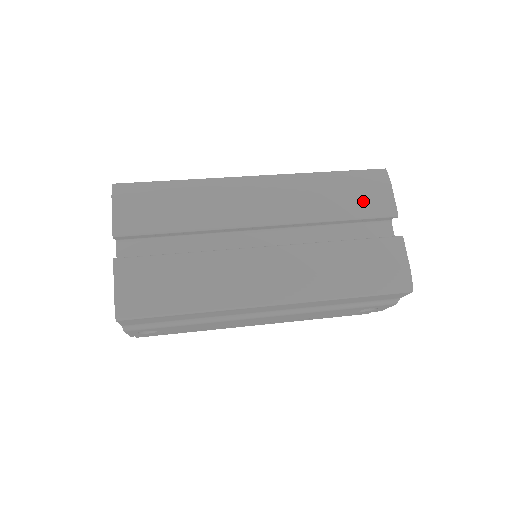
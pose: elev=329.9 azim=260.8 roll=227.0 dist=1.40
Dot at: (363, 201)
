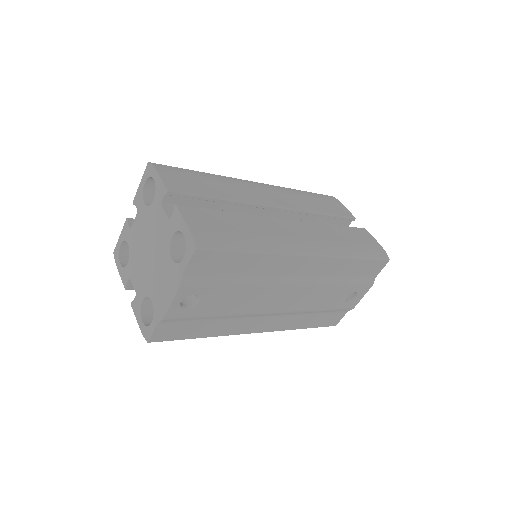
Dot at: (331, 207)
